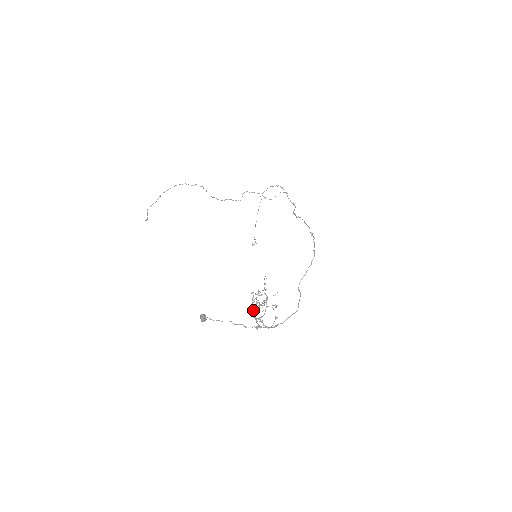
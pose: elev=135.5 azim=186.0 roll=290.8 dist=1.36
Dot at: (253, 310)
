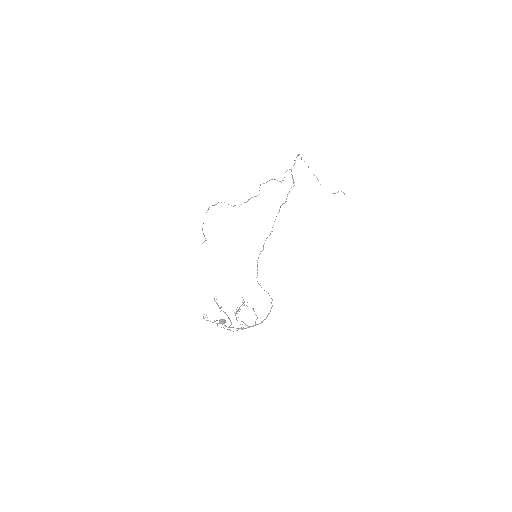
Dot at: (217, 324)
